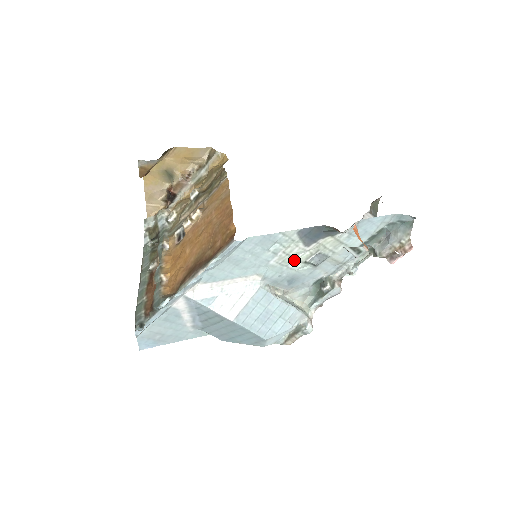
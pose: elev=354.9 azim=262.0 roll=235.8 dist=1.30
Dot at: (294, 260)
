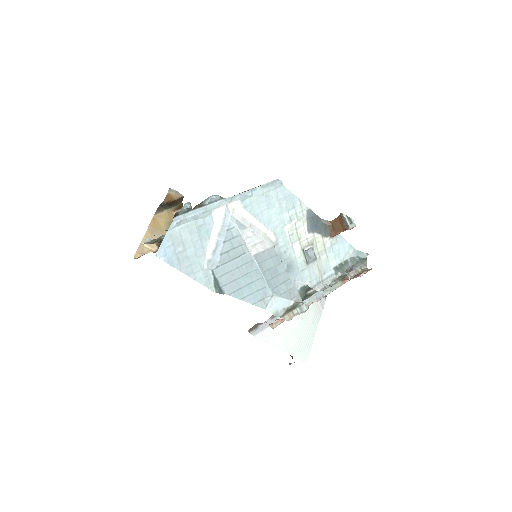
Dot at: (297, 241)
